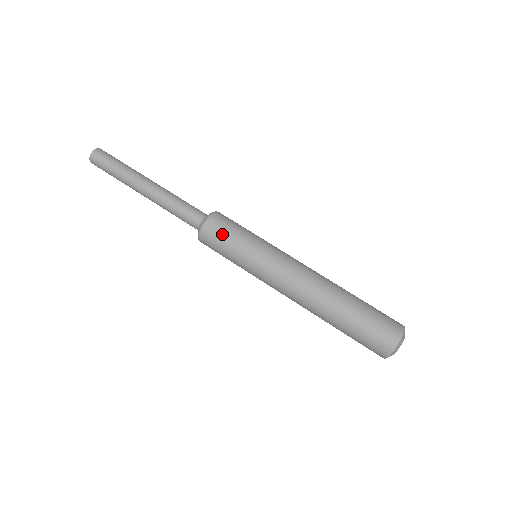
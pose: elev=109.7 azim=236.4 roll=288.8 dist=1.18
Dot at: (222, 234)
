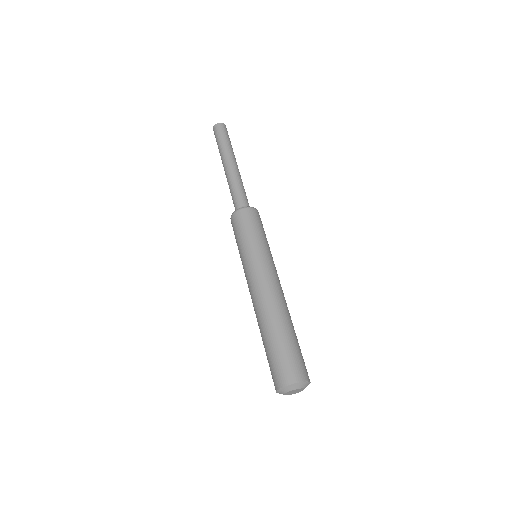
Dot at: (253, 221)
